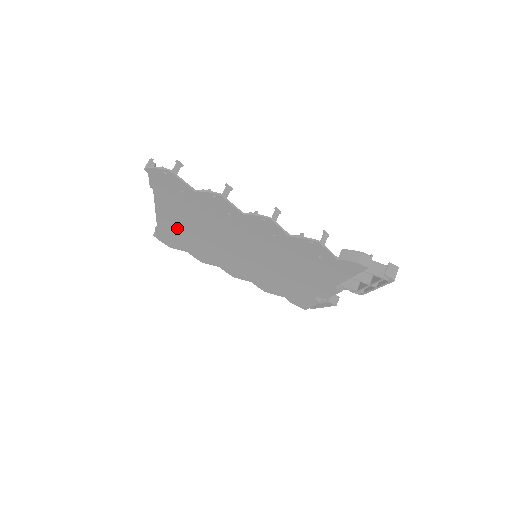
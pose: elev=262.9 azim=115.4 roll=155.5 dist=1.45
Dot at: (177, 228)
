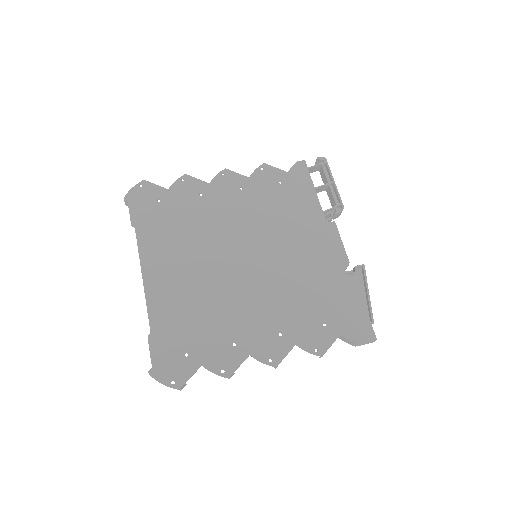
Dot at: (171, 293)
